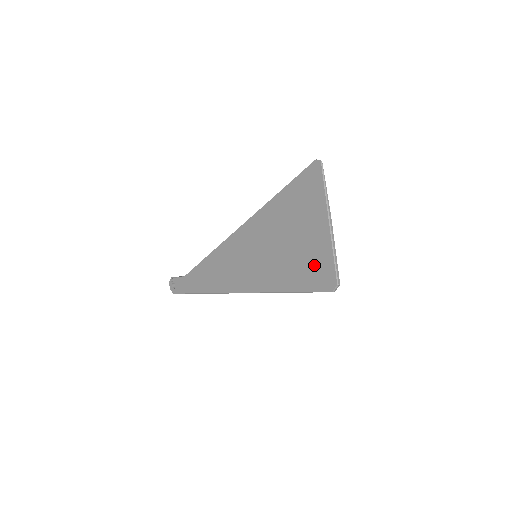
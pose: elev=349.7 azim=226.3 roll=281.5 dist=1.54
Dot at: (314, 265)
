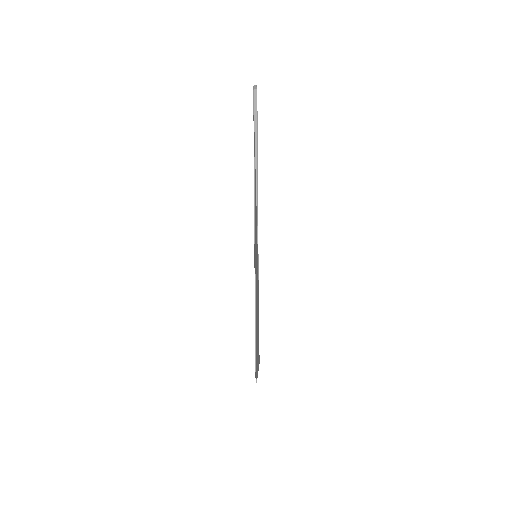
Dot at: occluded
